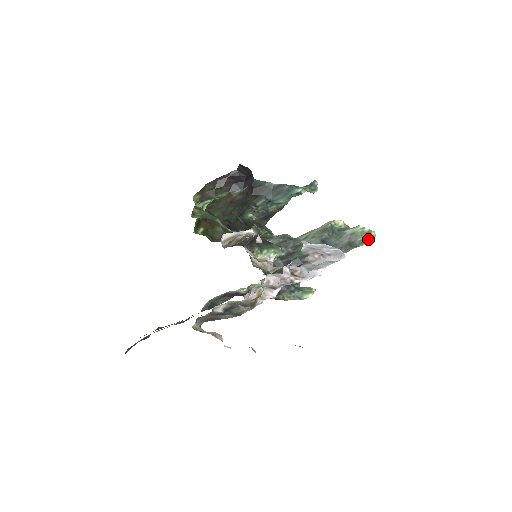
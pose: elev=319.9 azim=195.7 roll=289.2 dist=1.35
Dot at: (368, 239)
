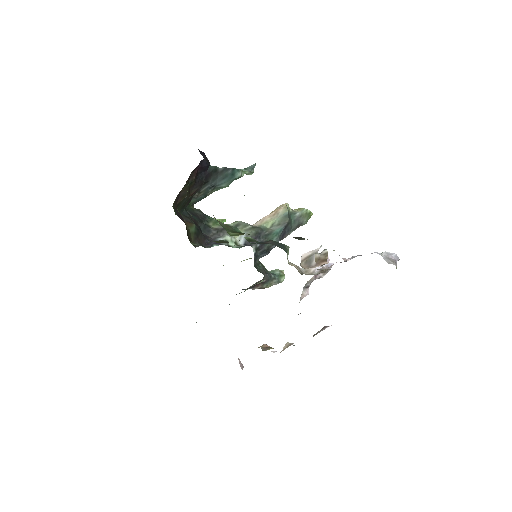
Dot at: occluded
